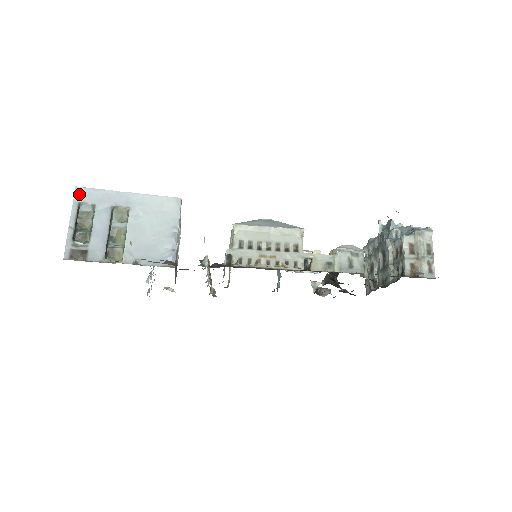
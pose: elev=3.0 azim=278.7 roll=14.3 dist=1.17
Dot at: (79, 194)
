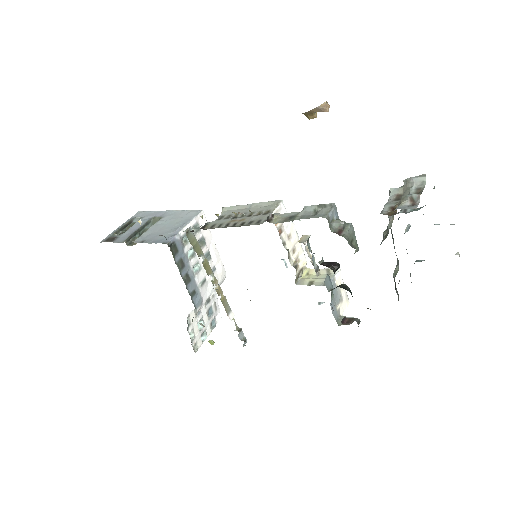
Dot at: (138, 214)
